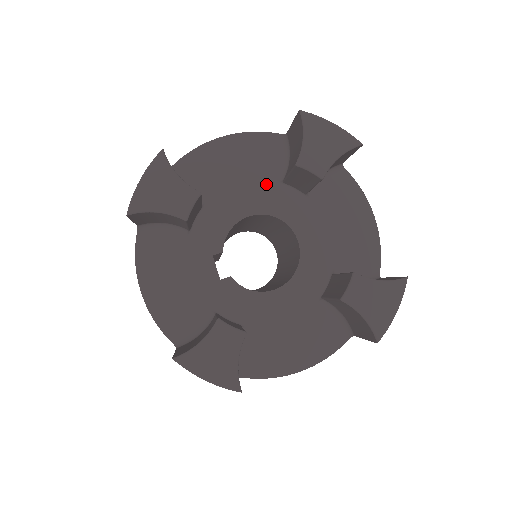
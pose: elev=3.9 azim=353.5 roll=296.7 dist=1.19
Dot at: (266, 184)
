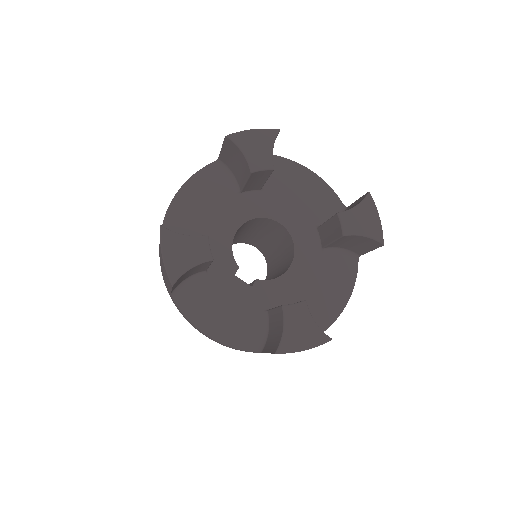
Dot at: (231, 202)
